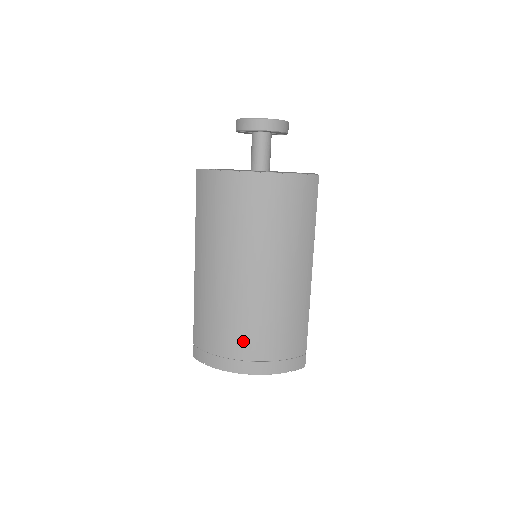
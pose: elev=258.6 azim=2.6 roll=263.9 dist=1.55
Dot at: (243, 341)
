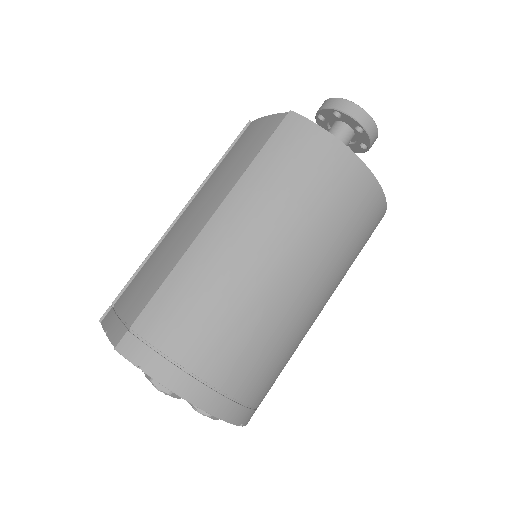
Dot at: (230, 360)
